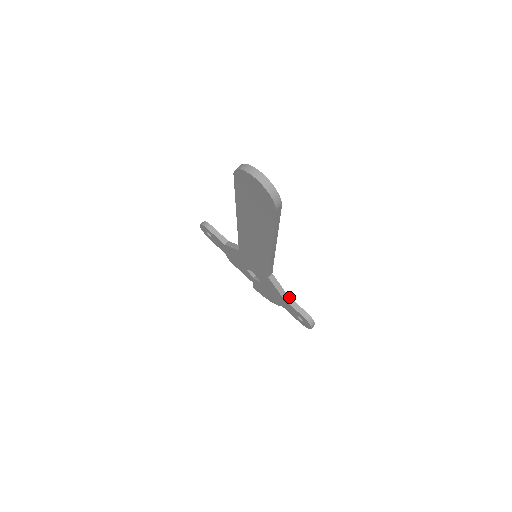
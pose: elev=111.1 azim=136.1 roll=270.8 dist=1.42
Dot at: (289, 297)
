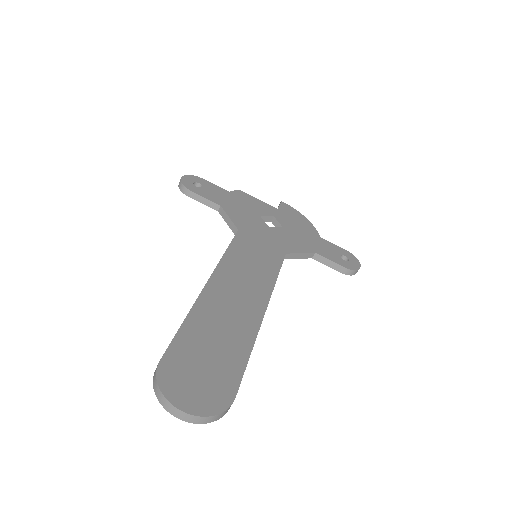
Dot at: (318, 255)
